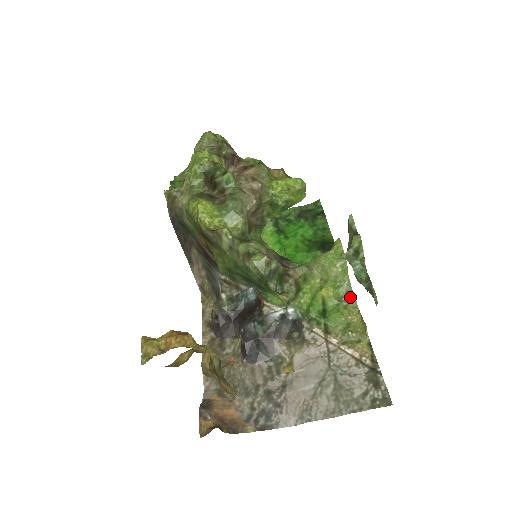
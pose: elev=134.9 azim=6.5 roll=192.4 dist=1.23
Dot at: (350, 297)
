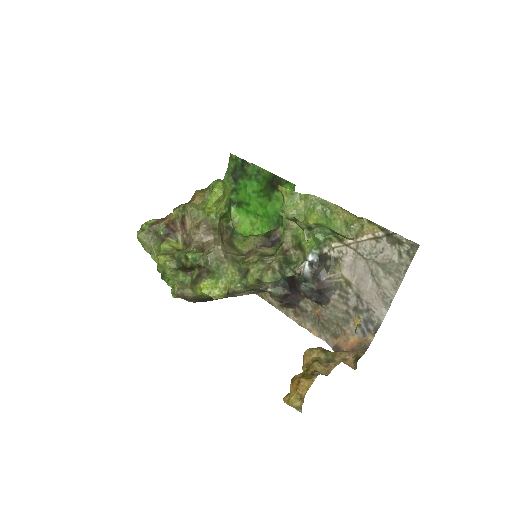
Dot at: (326, 204)
